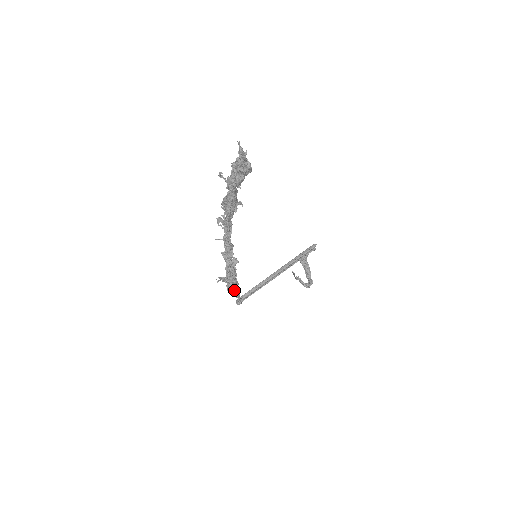
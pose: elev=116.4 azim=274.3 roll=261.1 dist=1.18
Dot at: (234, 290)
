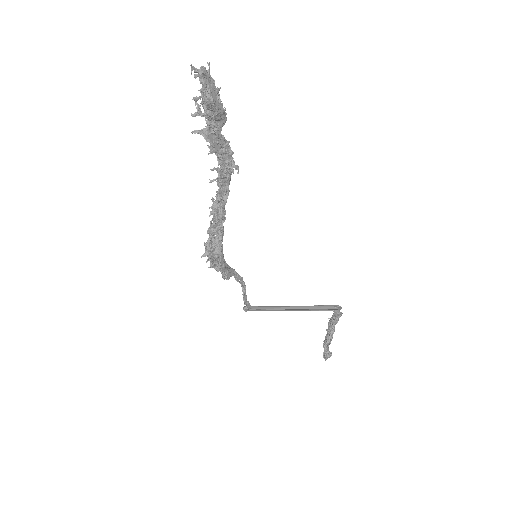
Dot at: (222, 275)
